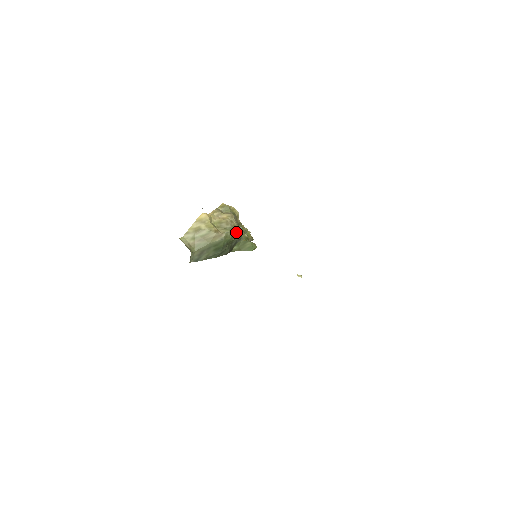
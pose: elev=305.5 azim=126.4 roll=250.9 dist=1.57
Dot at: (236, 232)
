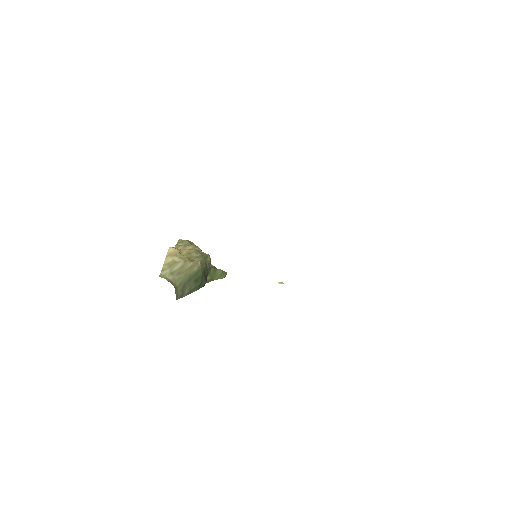
Dot at: (207, 259)
